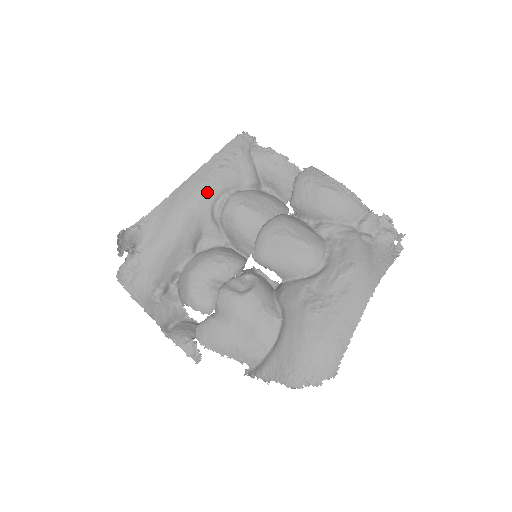
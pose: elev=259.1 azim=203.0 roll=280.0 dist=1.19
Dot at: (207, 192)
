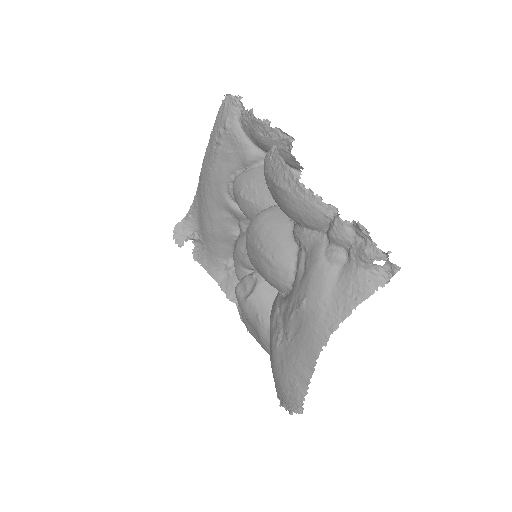
Dot at: (214, 181)
